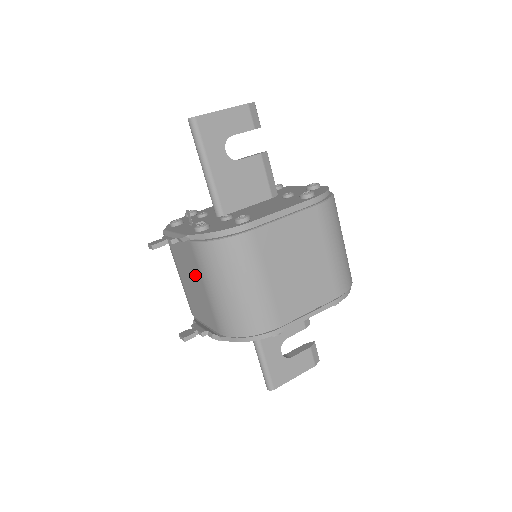
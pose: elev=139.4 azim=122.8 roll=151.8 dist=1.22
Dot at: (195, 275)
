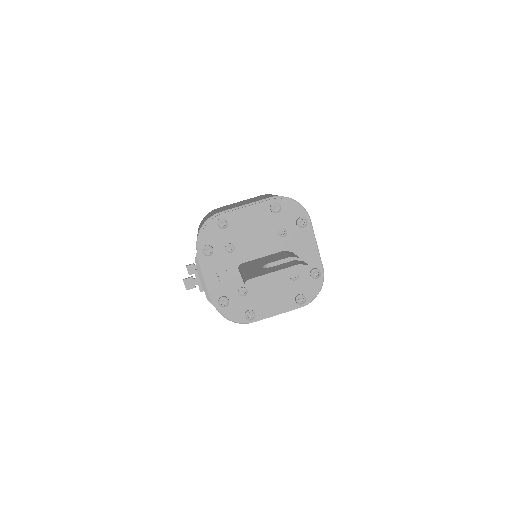
Dot at: occluded
